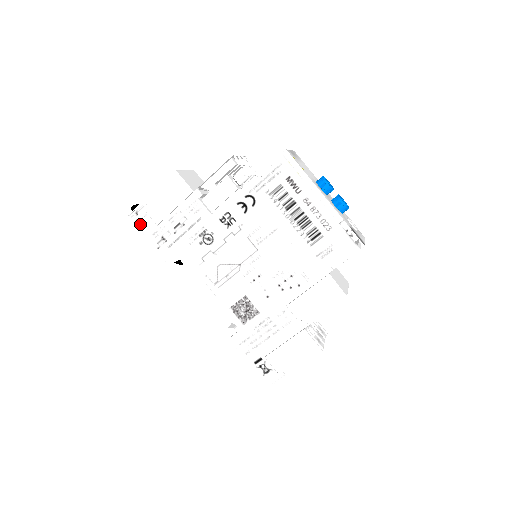
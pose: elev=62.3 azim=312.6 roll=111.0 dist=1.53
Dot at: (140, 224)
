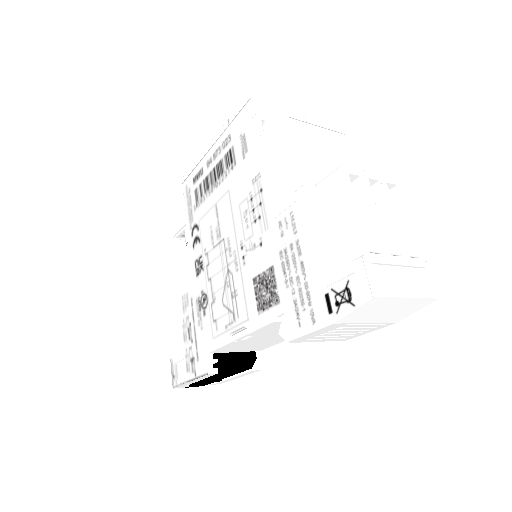
Dot at: (179, 380)
